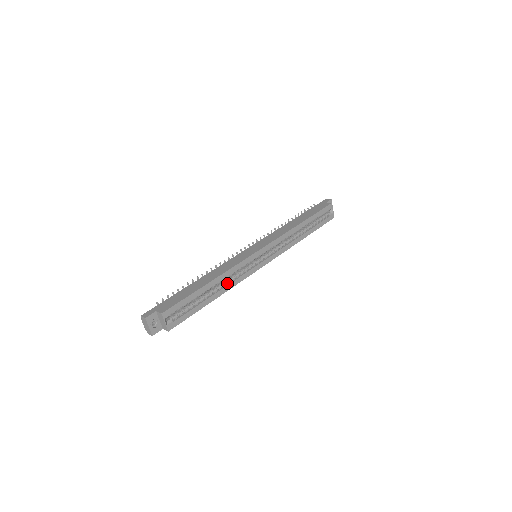
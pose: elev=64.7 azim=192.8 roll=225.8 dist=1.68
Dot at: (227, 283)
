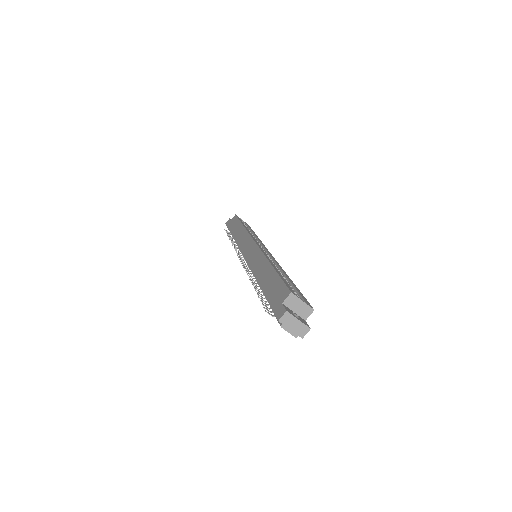
Dot at: occluded
